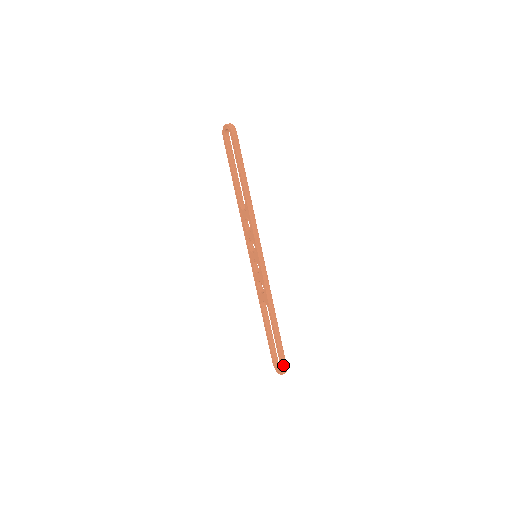
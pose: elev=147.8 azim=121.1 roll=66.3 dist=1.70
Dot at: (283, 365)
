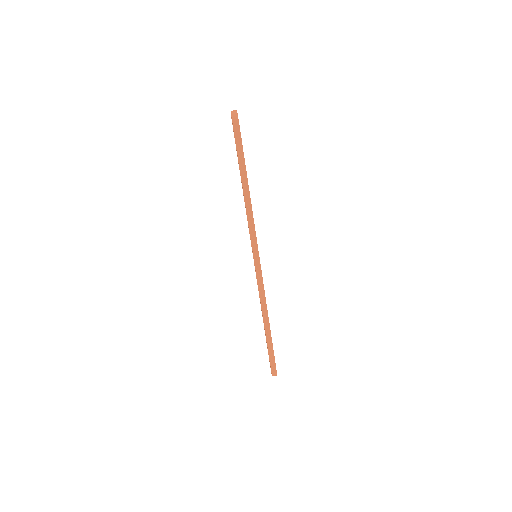
Dot at: (272, 368)
